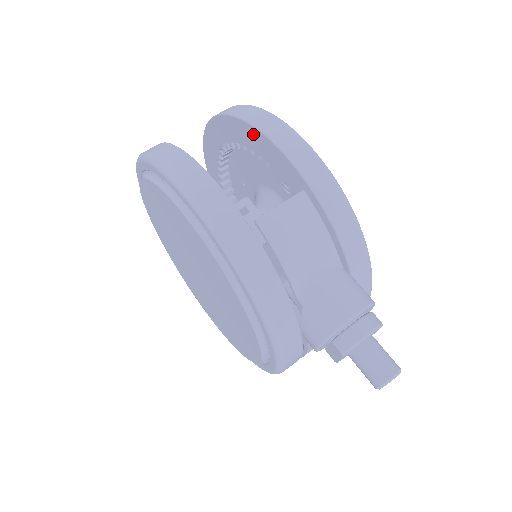
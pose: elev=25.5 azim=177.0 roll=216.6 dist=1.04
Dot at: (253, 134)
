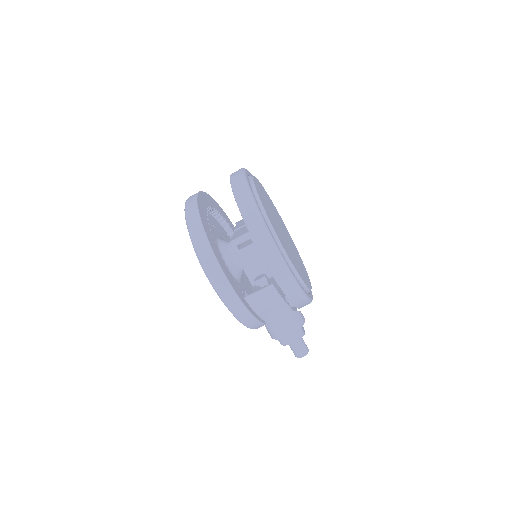
Dot at: occluded
